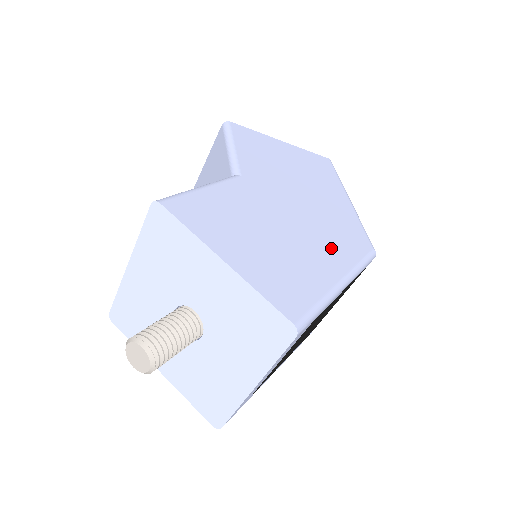
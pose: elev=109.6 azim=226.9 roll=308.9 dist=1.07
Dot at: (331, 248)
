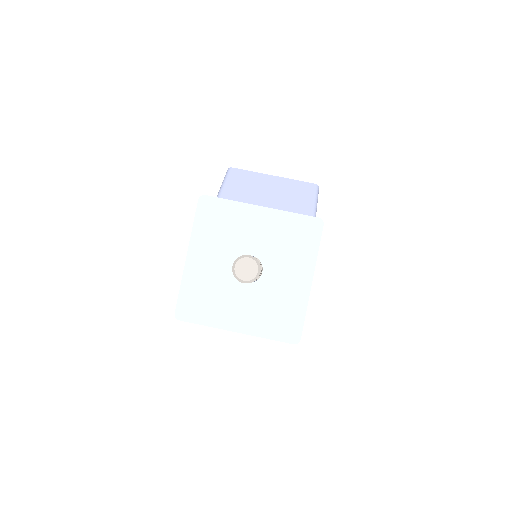
Dot at: occluded
